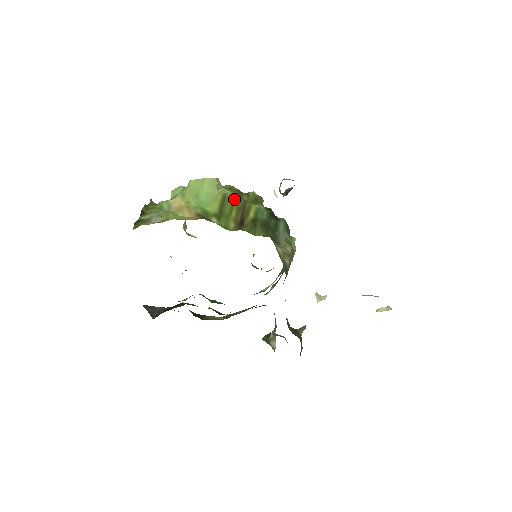
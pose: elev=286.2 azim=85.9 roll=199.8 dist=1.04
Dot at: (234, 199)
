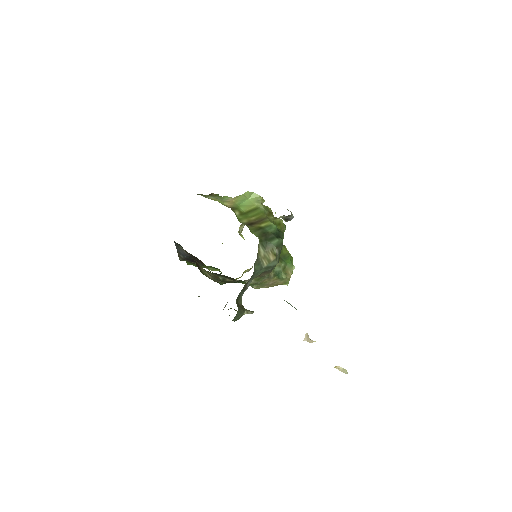
Dot at: (261, 213)
